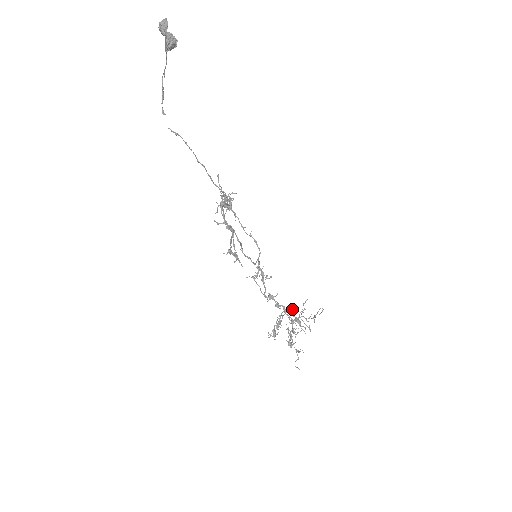
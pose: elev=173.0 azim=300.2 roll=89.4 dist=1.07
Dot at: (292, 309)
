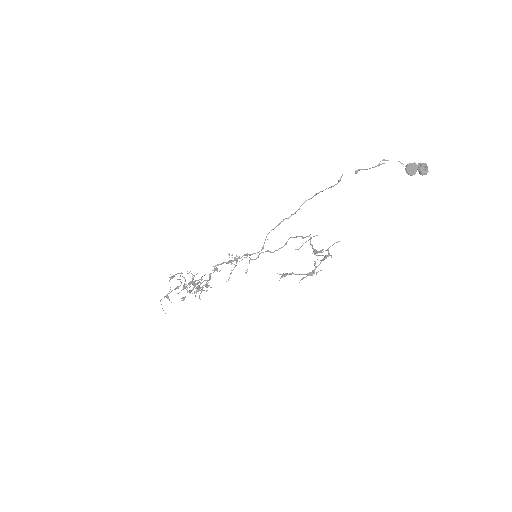
Dot at: occluded
